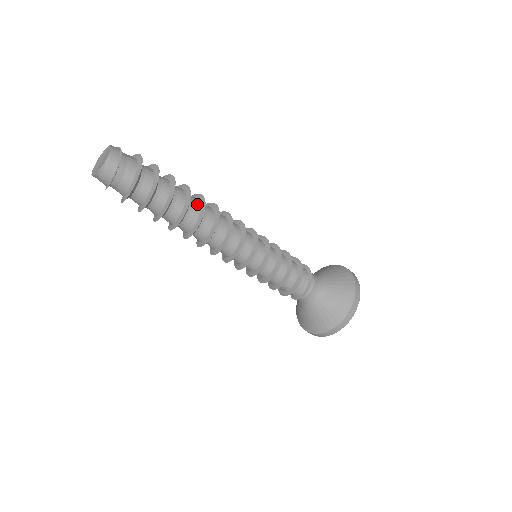
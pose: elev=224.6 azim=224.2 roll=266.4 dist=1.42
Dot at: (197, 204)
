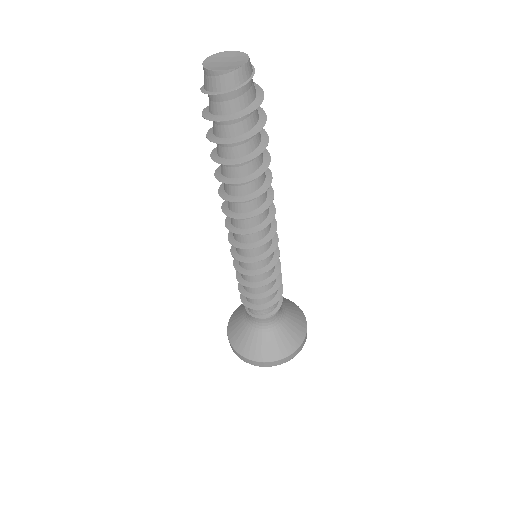
Dot at: (264, 176)
